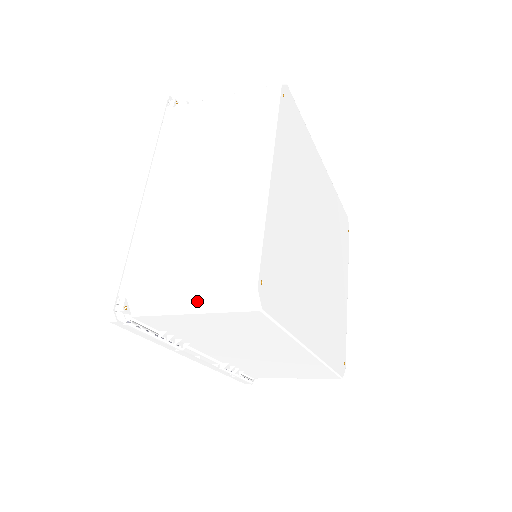
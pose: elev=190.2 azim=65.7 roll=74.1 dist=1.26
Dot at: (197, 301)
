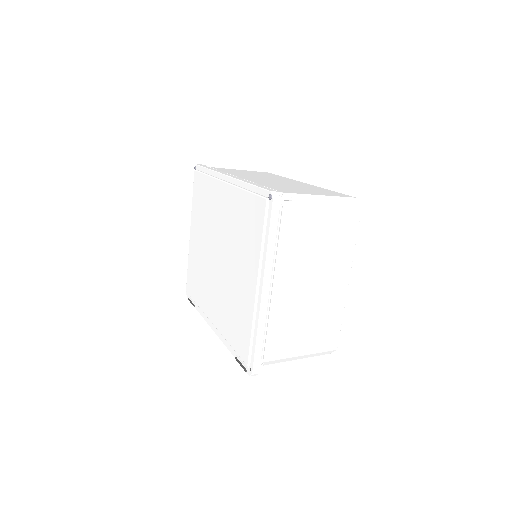
Dot at: (304, 357)
